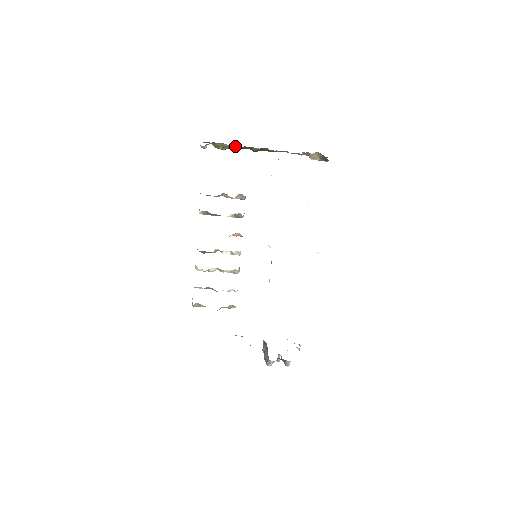
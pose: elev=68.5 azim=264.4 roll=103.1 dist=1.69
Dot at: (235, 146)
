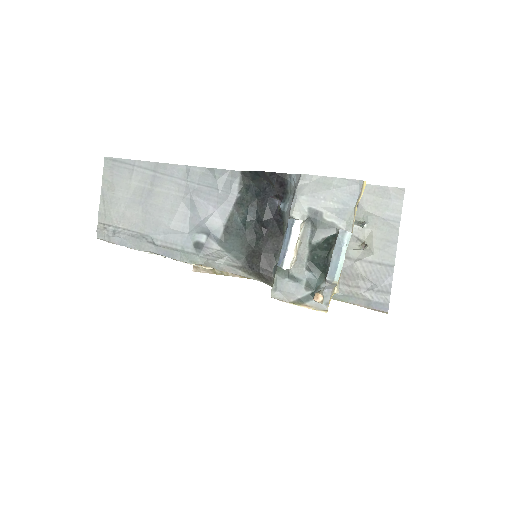
Dot at: occluded
